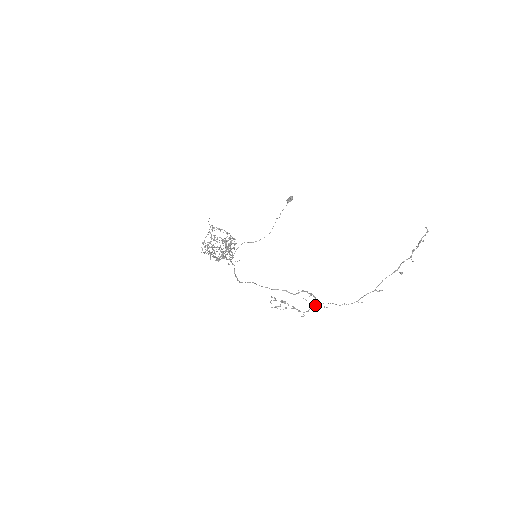
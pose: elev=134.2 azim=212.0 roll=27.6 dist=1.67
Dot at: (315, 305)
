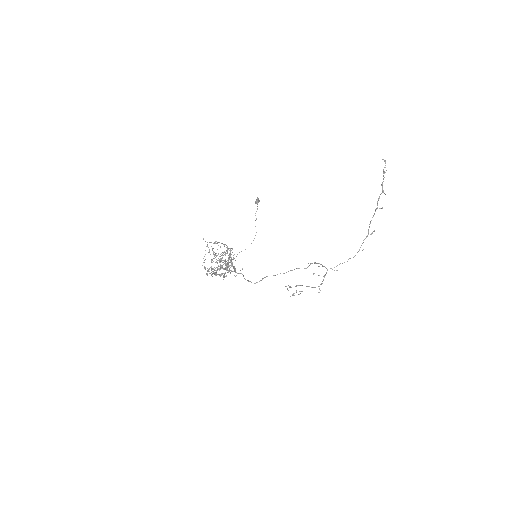
Dot at: (326, 273)
